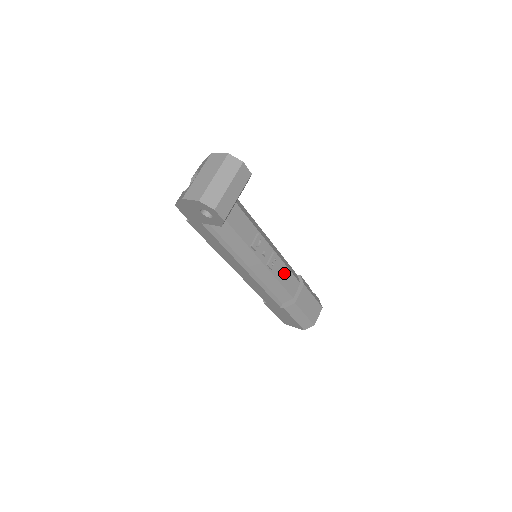
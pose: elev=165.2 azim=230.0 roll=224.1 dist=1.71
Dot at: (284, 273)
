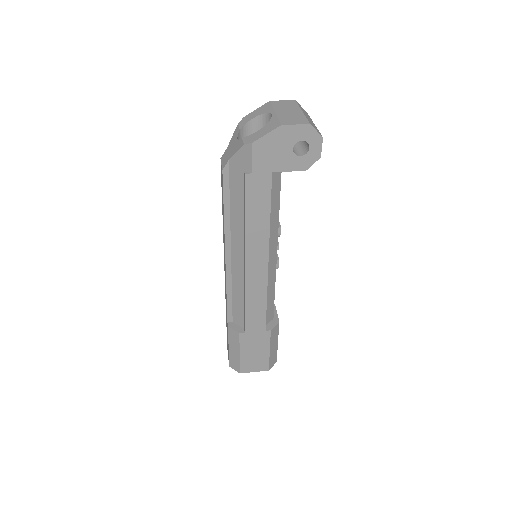
Dot at: occluded
